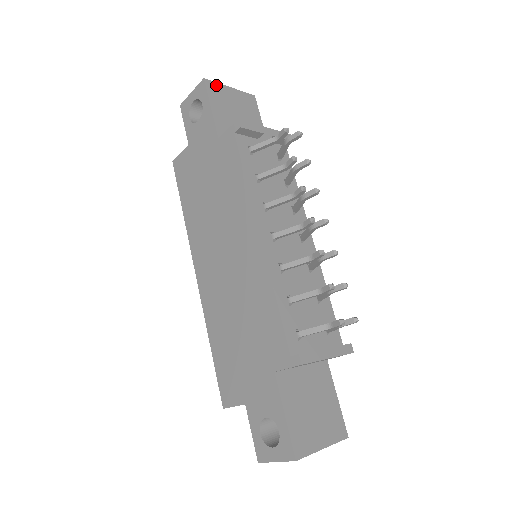
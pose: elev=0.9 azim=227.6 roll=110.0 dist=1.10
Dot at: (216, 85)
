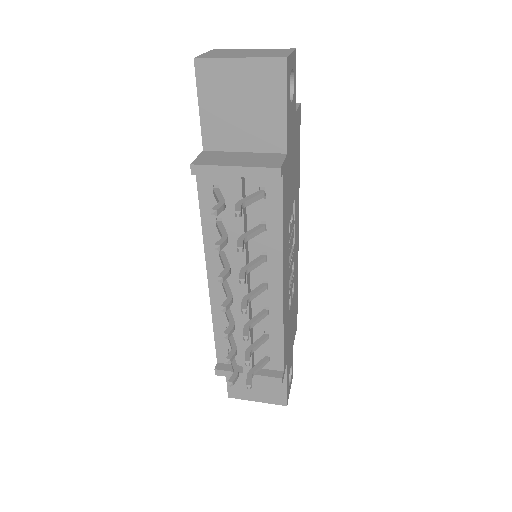
Dot at: (213, 63)
